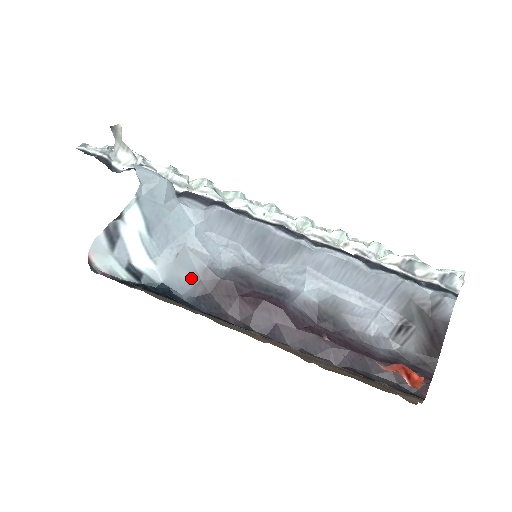
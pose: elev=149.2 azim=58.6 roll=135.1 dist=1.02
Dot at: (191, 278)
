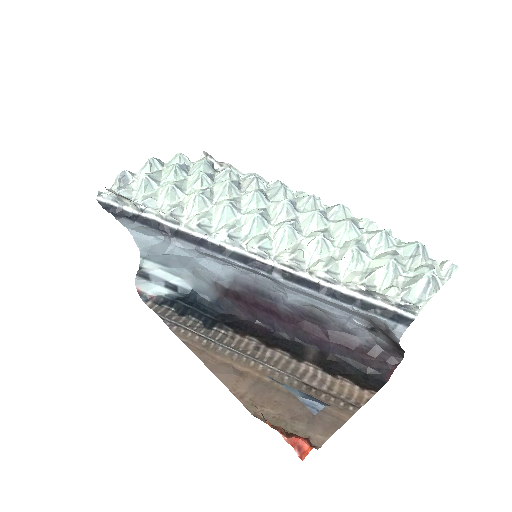
Dot at: (209, 287)
